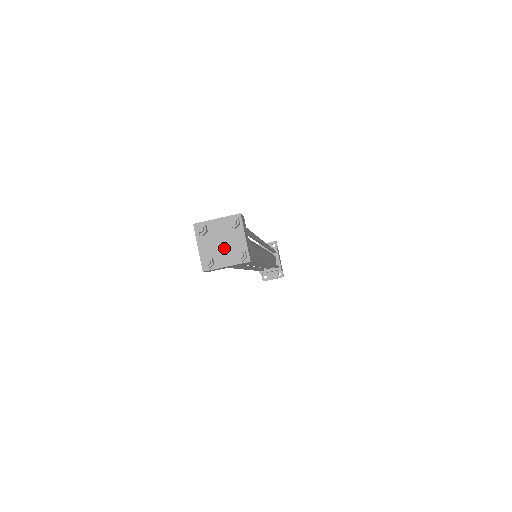
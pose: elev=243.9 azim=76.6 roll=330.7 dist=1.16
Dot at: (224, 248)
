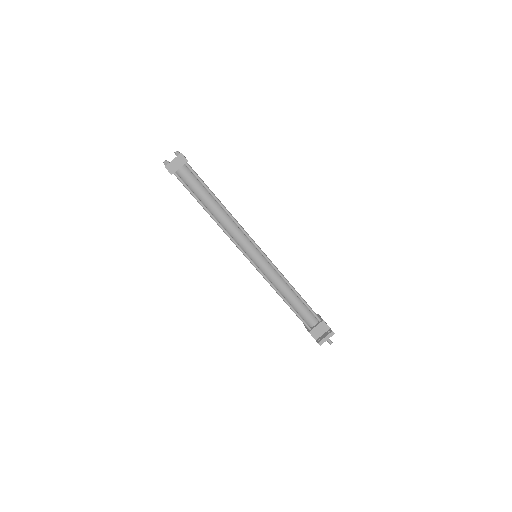
Dot at: occluded
